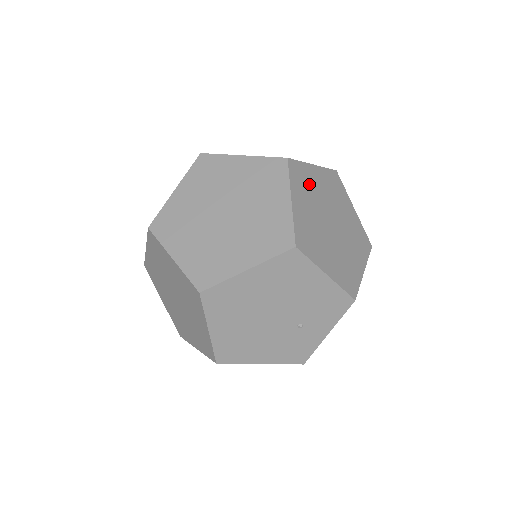
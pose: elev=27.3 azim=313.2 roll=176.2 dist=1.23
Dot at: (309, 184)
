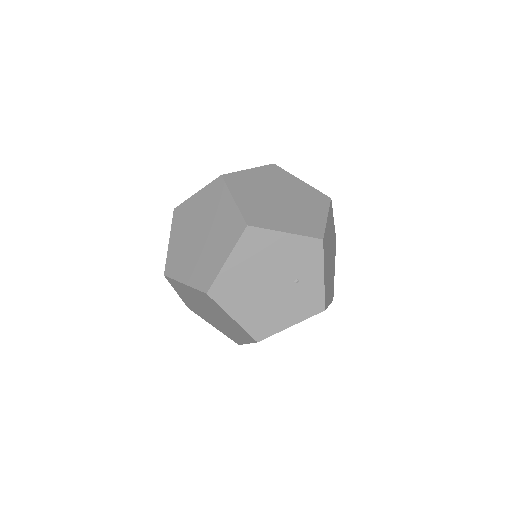
Dot at: (248, 183)
